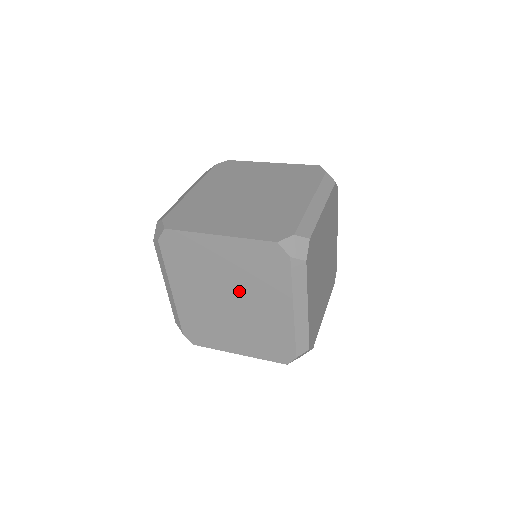
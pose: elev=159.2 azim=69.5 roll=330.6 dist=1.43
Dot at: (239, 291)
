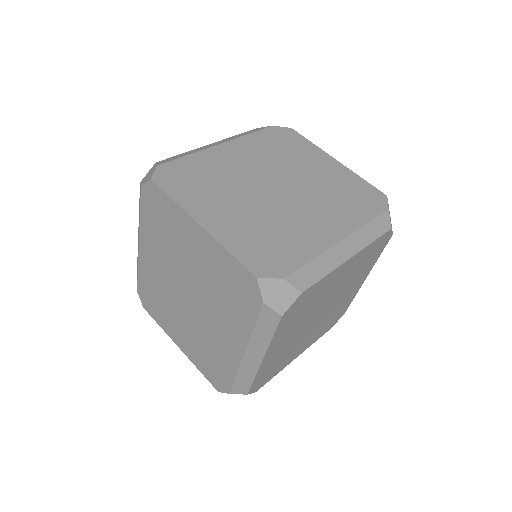
Dot at: occluded
